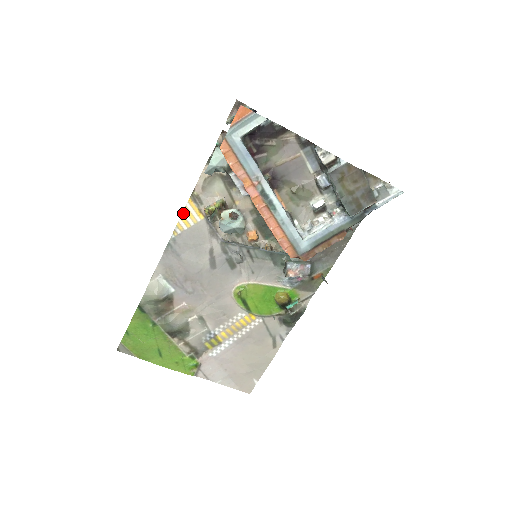
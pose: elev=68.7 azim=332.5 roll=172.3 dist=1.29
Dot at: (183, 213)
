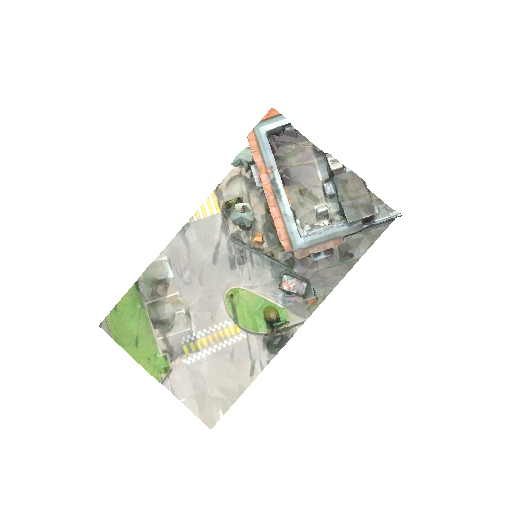
Dot at: (204, 203)
